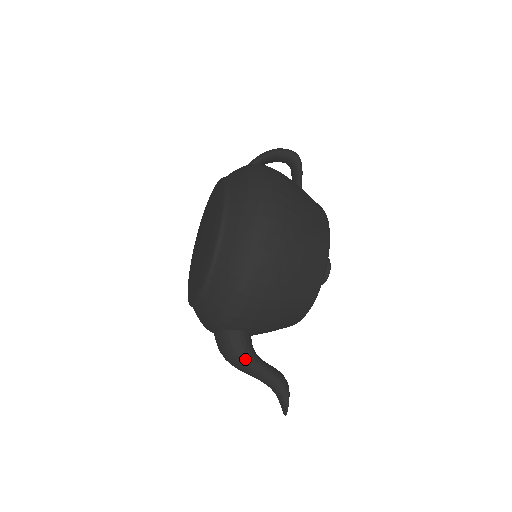
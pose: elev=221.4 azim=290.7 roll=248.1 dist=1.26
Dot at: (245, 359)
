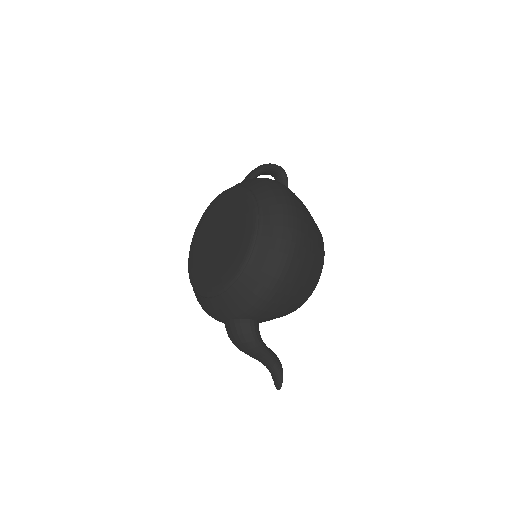
Dot at: (257, 344)
